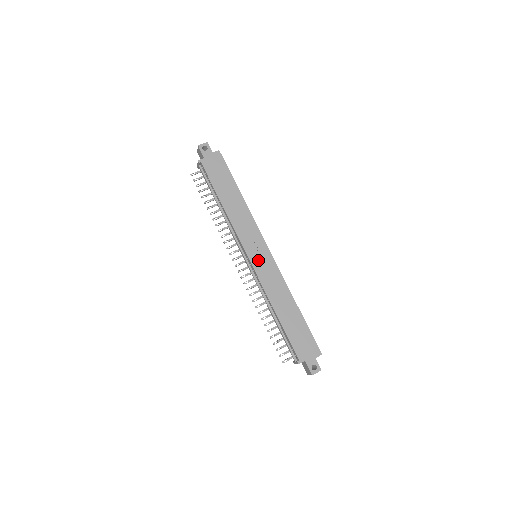
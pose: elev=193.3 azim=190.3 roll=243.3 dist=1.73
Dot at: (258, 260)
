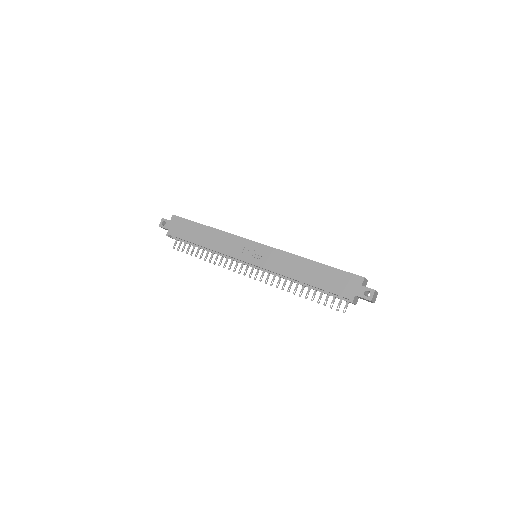
Dot at: (256, 258)
